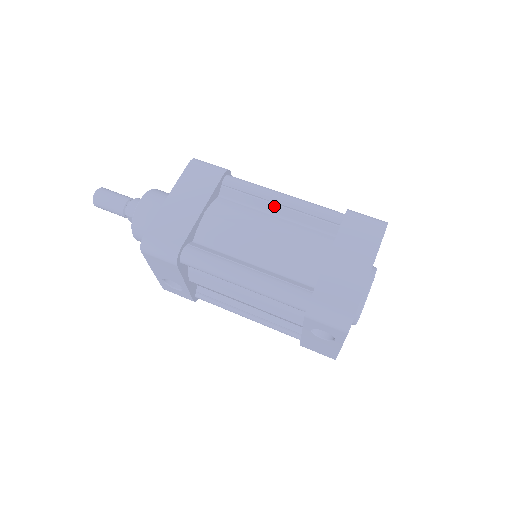
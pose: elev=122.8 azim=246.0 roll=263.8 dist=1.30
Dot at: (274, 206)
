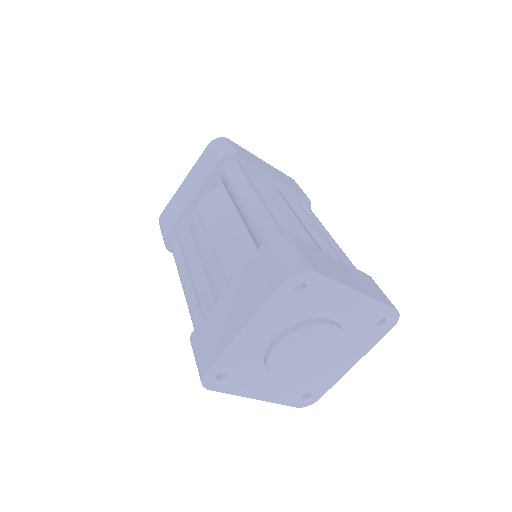
Dot at: (239, 209)
